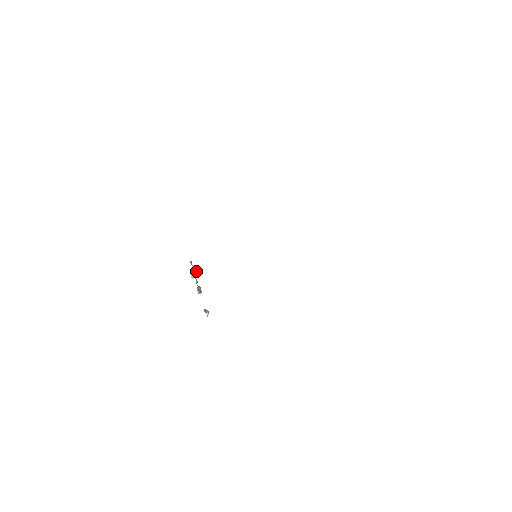
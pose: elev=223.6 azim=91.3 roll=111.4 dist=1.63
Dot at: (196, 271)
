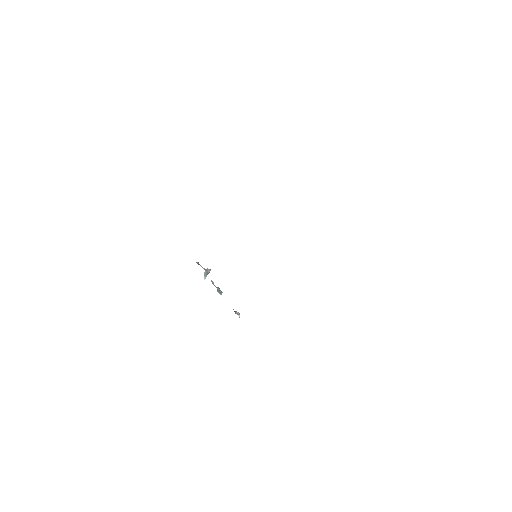
Dot at: (208, 272)
